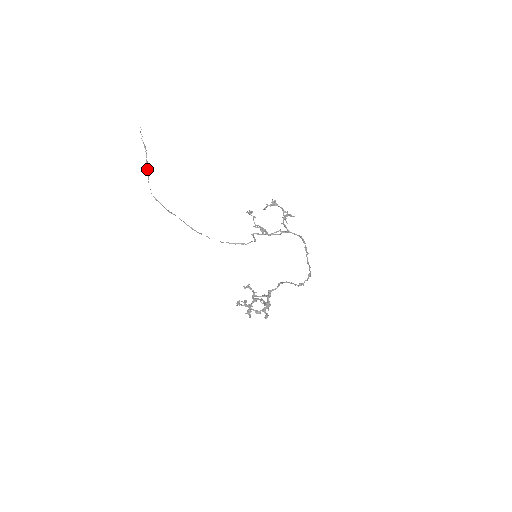
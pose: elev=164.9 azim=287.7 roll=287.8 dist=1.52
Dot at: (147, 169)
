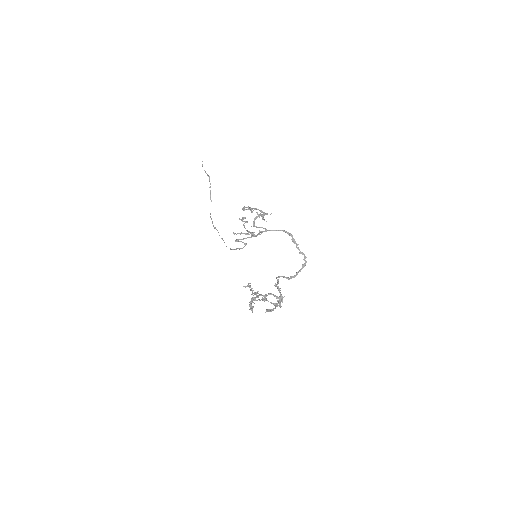
Dot at: (210, 193)
